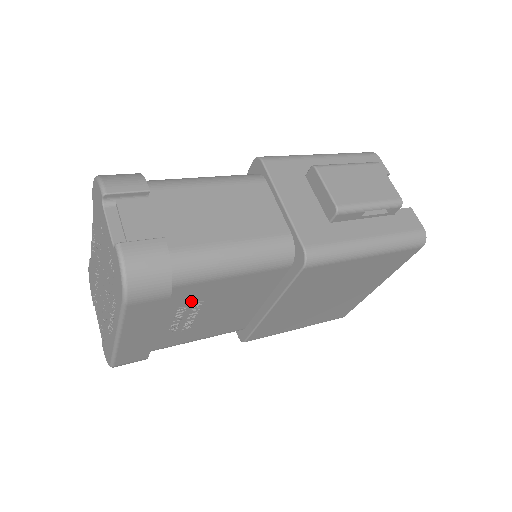
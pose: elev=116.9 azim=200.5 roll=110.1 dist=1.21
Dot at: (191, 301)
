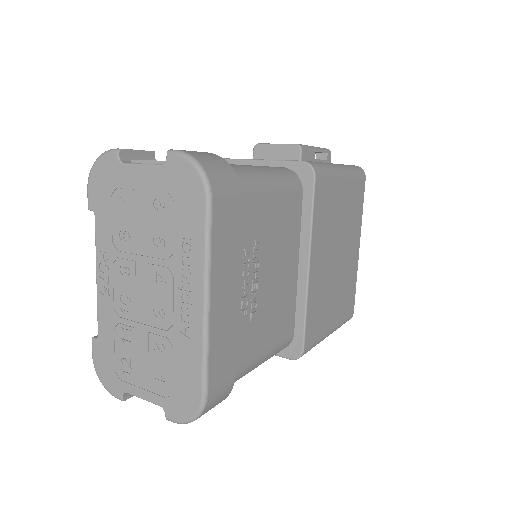
Dot at: (250, 239)
